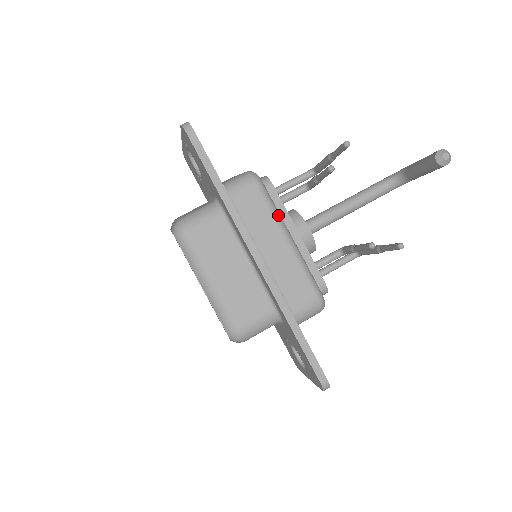
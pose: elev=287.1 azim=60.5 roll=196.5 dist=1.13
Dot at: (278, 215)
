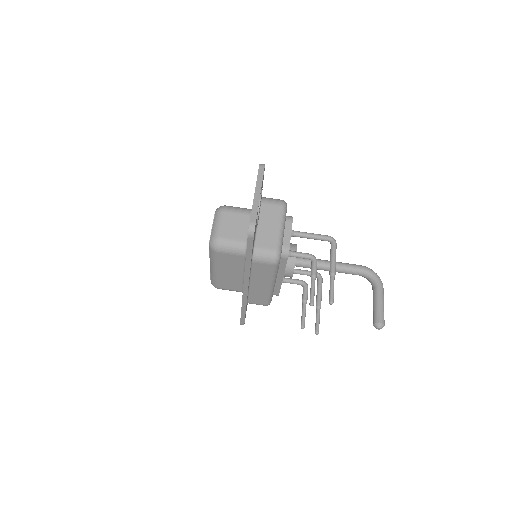
Dot at: (275, 277)
